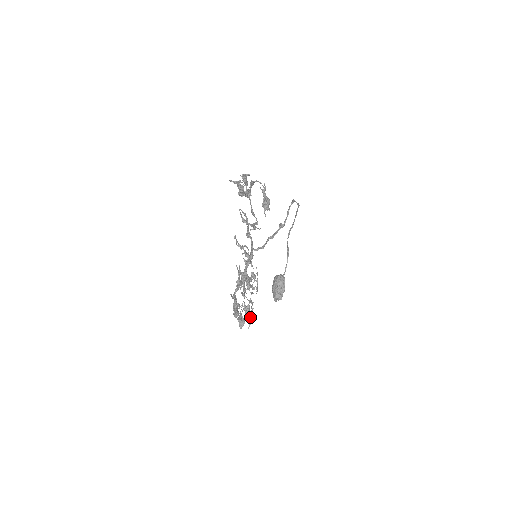
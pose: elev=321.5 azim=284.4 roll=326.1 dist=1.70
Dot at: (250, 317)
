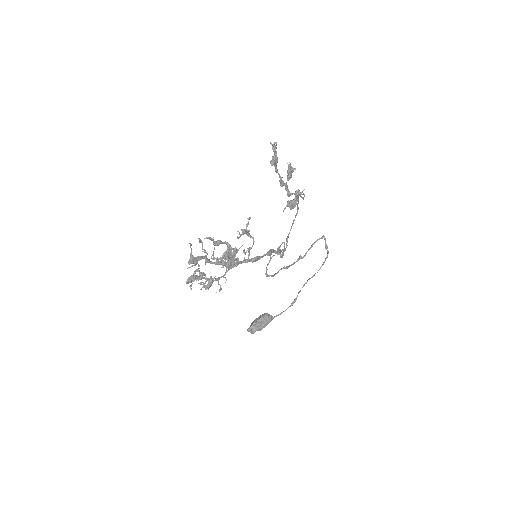
Dot at: (201, 275)
